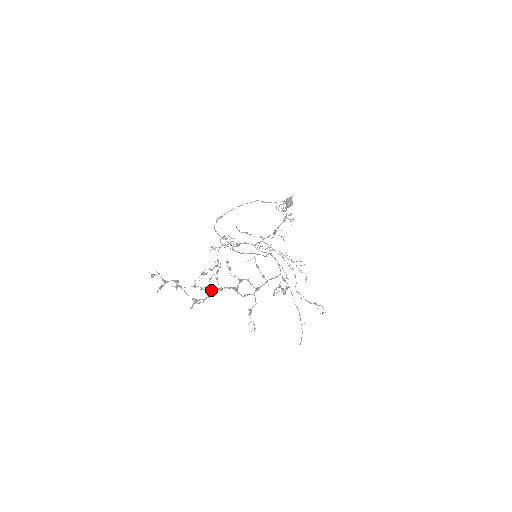
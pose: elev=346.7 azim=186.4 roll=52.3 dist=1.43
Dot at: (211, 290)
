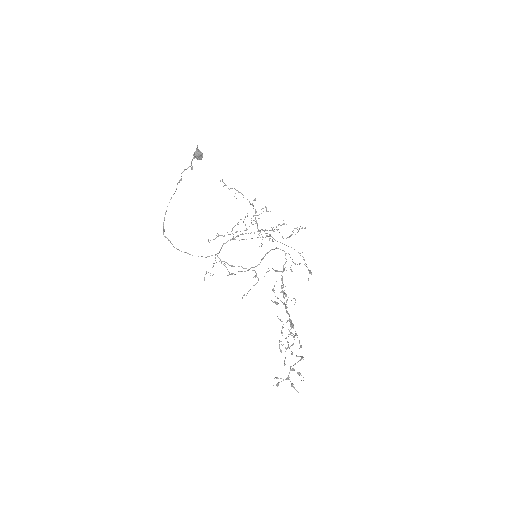
Dot at: occluded
